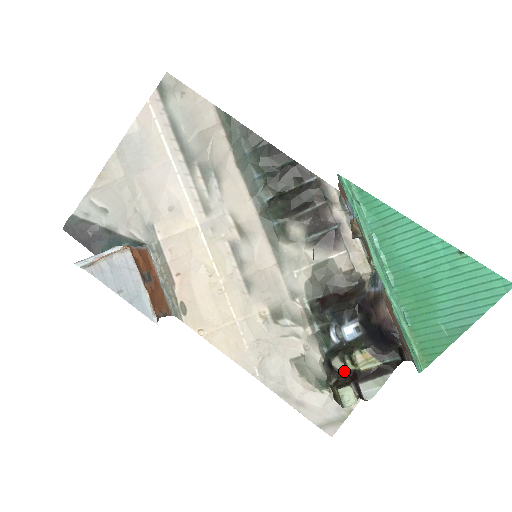
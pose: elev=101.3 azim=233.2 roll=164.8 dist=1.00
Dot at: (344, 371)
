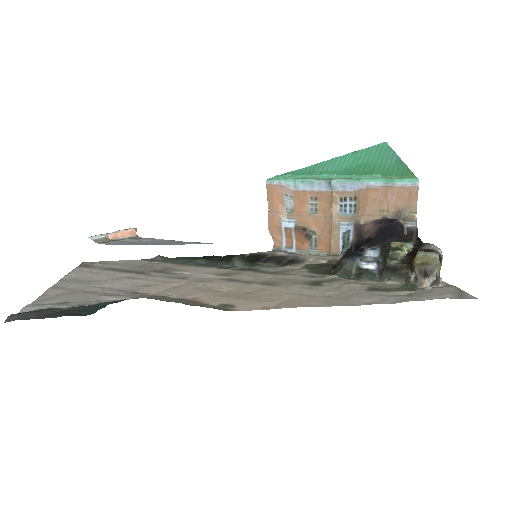
Dot at: (404, 261)
